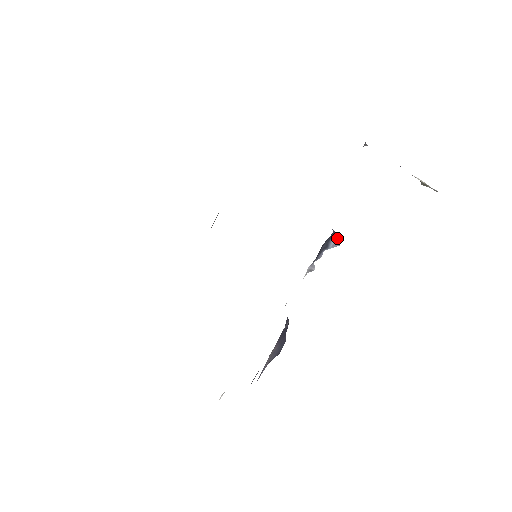
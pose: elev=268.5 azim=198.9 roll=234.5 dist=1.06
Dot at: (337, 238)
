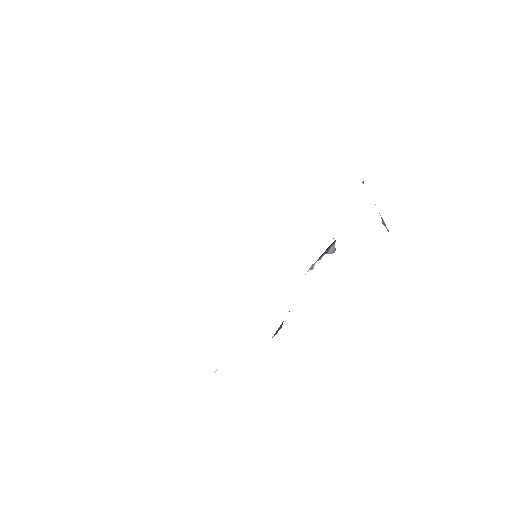
Dot at: (334, 247)
